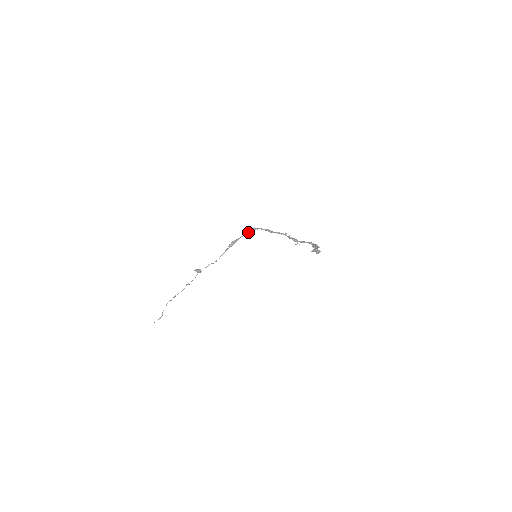
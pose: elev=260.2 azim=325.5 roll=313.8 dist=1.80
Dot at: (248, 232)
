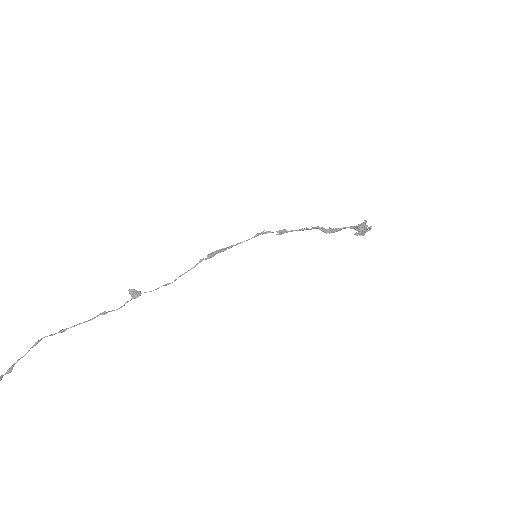
Dot at: occluded
